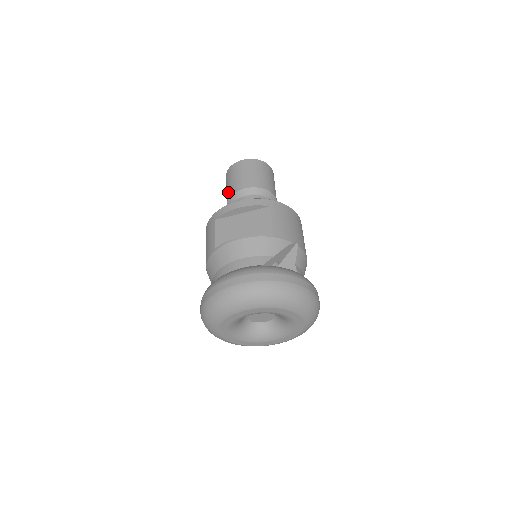
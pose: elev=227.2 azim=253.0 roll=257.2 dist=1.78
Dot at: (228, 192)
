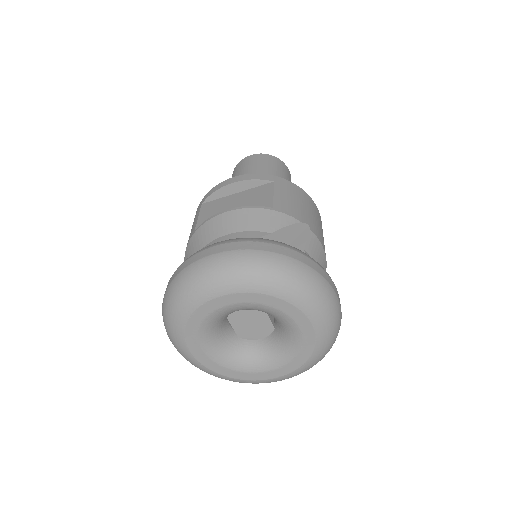
Dot at: occluded
